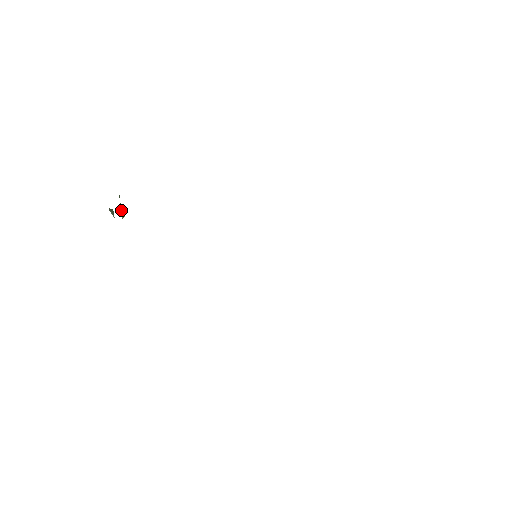
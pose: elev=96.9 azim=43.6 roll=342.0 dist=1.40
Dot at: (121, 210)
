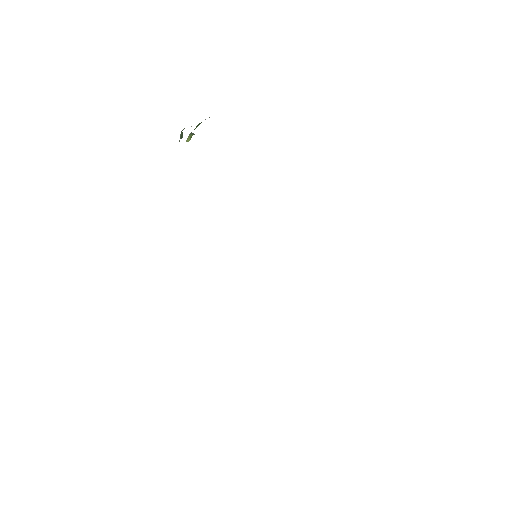
Dot at: (191, 132)
